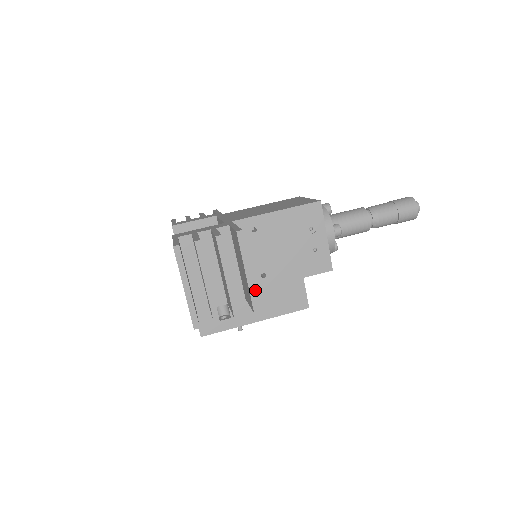
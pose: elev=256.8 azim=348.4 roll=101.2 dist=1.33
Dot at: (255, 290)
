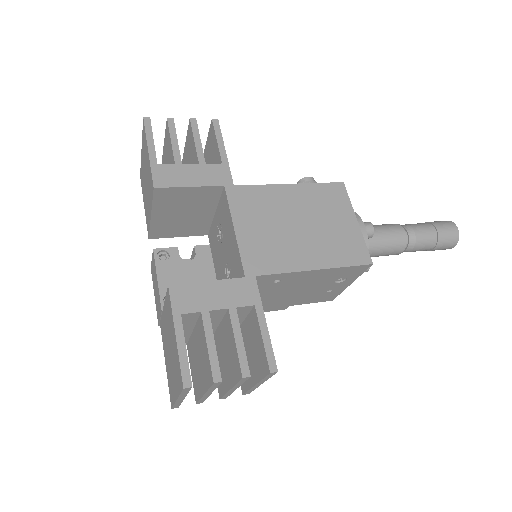
Dot at: occluded
